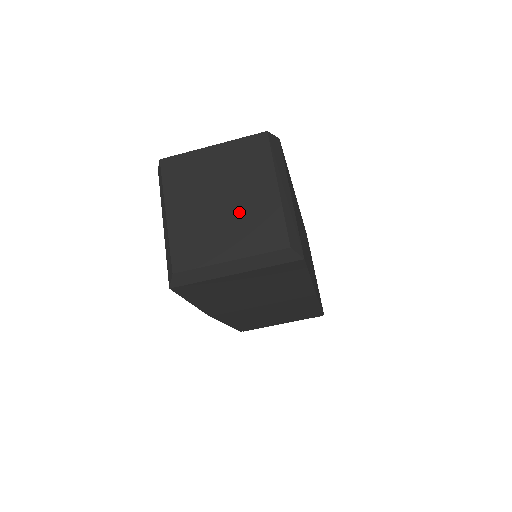
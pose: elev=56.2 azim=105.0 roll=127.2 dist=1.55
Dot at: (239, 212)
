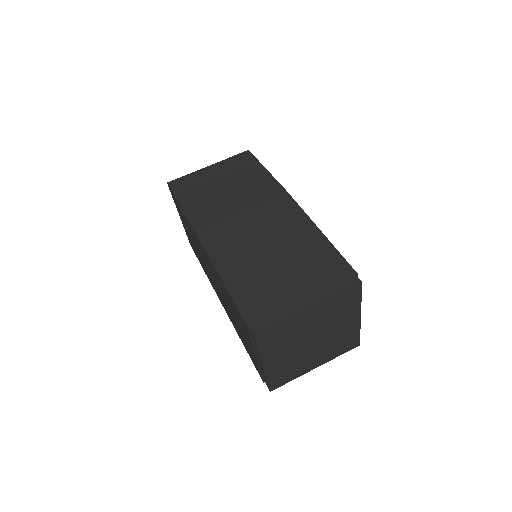
Dot at: occluded
